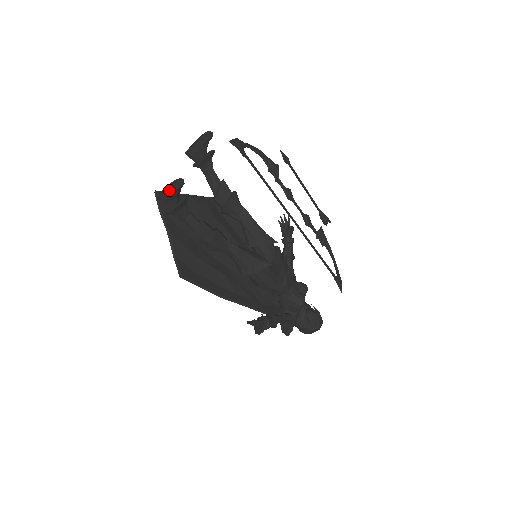
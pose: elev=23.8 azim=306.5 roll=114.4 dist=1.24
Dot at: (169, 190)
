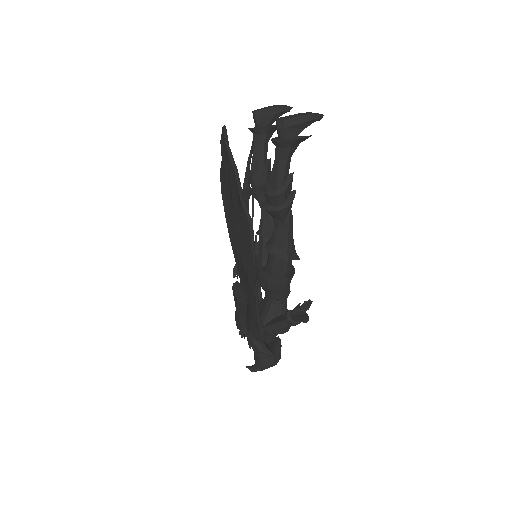
Dot at: (310, 115)
